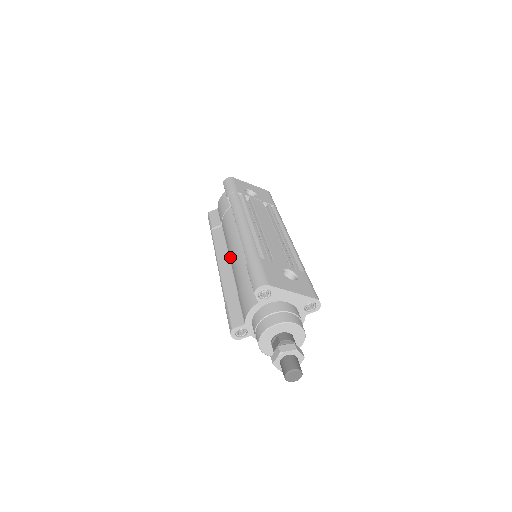
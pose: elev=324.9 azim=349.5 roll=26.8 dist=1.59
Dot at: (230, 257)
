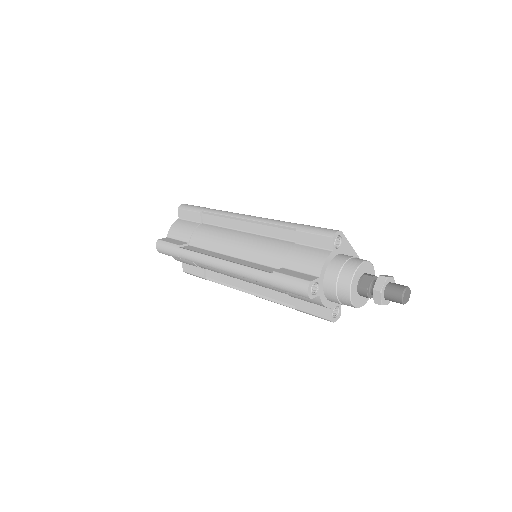
Dot at: (237, 252)
